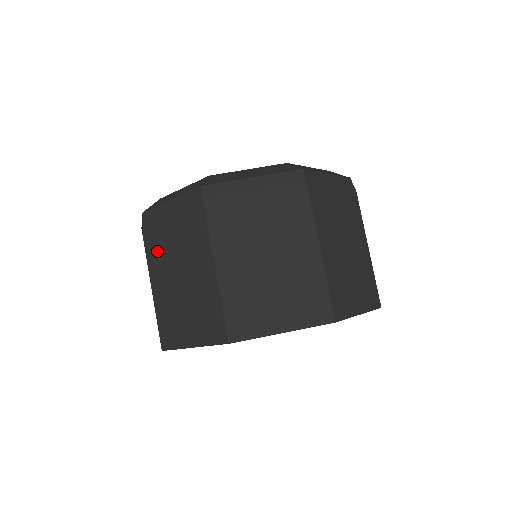
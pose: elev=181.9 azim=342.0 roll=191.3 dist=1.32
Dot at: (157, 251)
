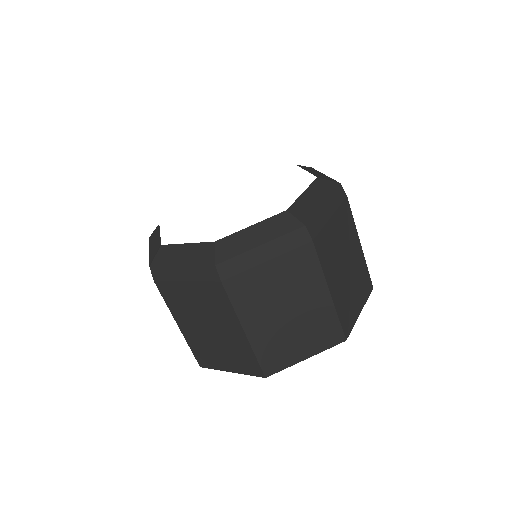
Dot at: (250, 297)
